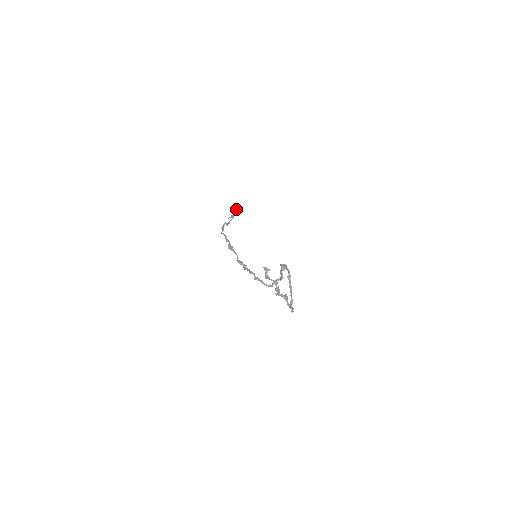
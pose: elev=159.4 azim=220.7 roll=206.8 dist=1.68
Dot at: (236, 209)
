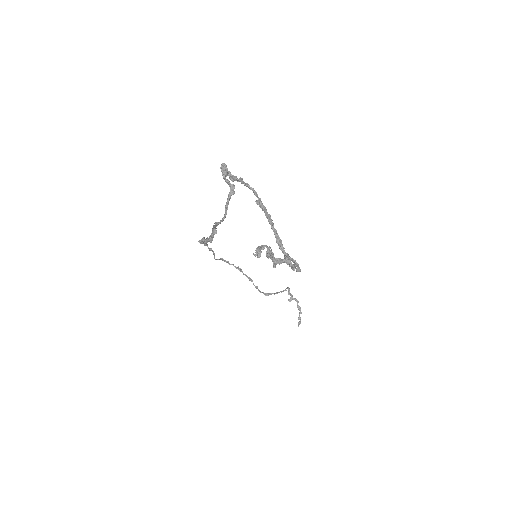
Dot at: (285, 289)
